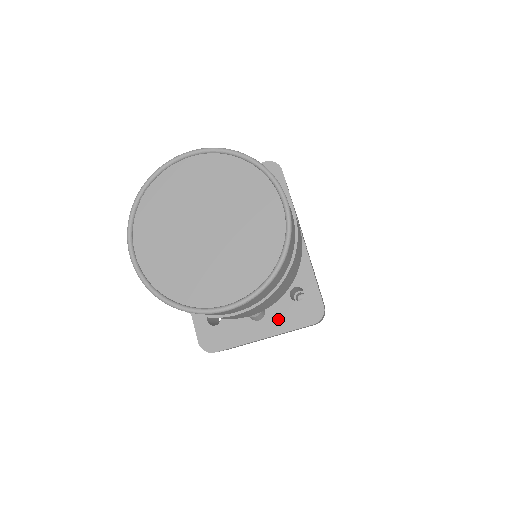
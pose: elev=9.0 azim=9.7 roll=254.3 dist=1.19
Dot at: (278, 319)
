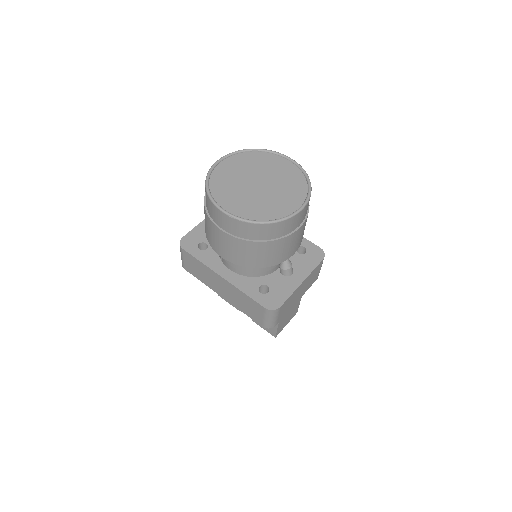
Dot at: (302, 268)
